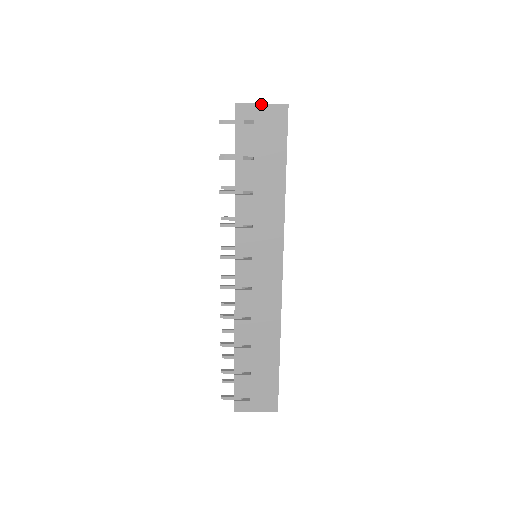
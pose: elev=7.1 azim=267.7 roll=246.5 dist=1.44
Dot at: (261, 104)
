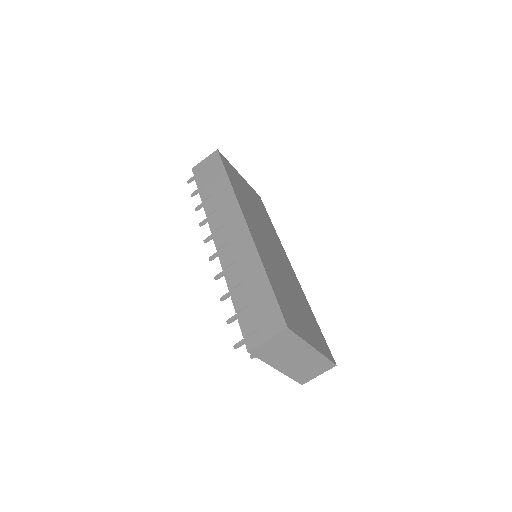
Dot at: (204, 159)
